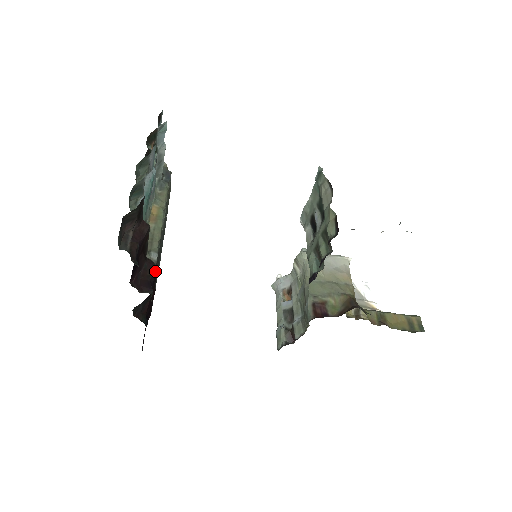
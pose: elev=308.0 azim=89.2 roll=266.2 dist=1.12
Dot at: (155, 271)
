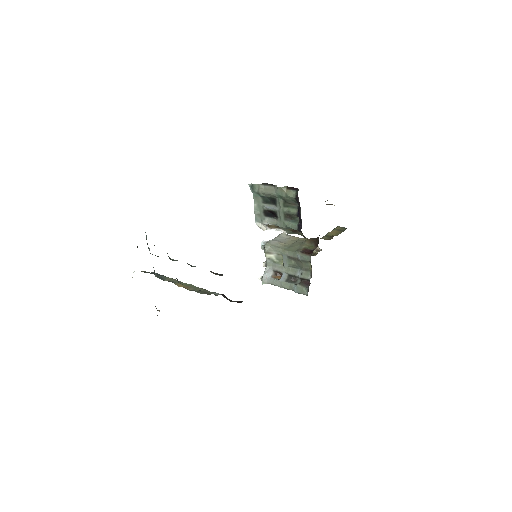
Dot at: occluded
